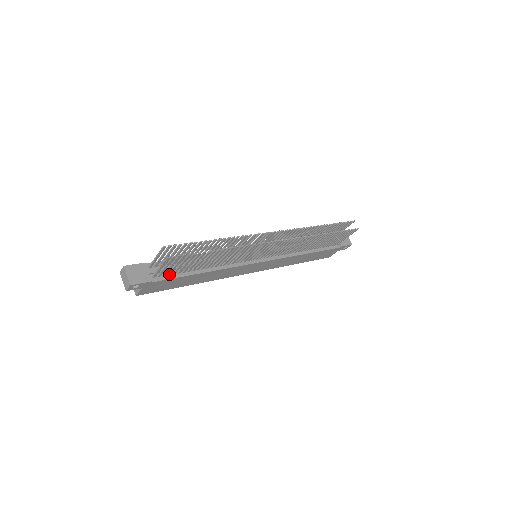
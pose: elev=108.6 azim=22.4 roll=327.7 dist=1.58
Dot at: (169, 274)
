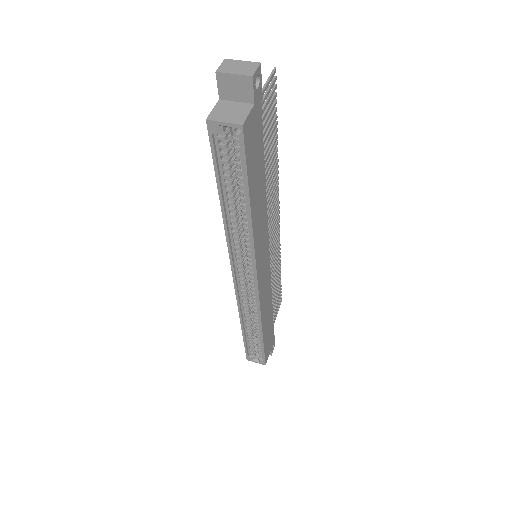
Dot at: occluded
